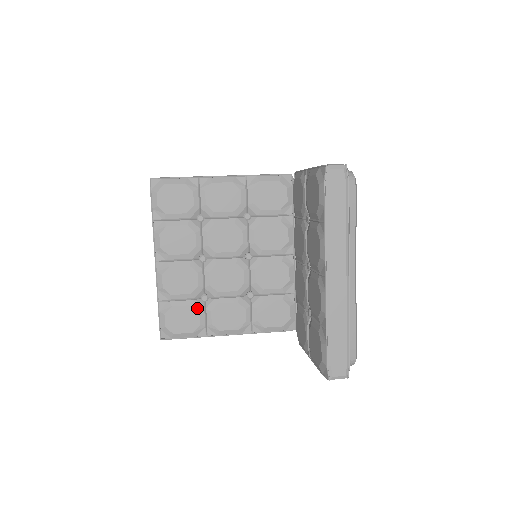
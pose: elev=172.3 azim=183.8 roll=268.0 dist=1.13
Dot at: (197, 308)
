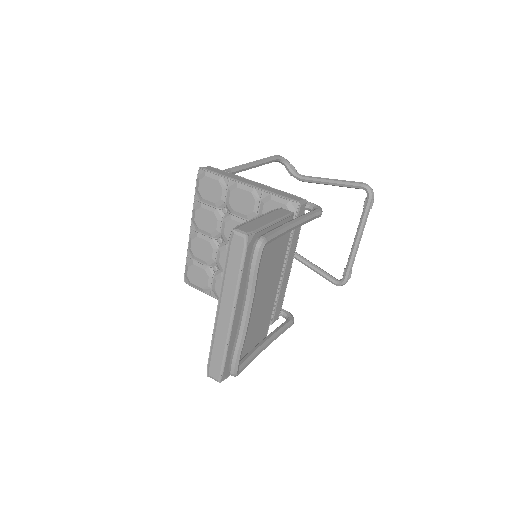
Dot at: (208, 273)
